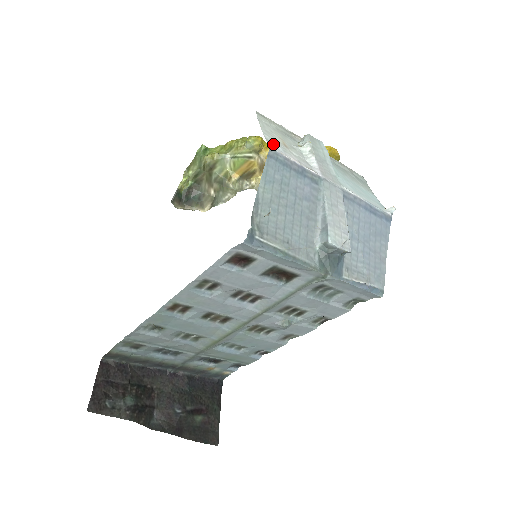
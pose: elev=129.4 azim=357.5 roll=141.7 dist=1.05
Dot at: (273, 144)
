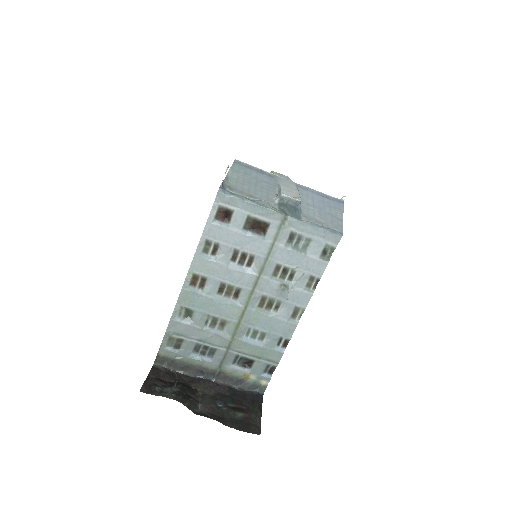
Dot at: occluded
